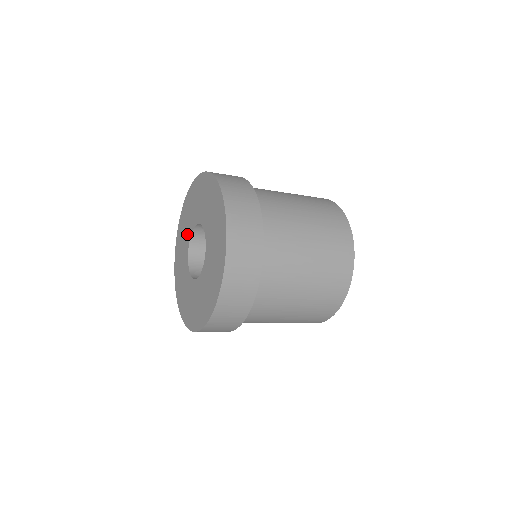
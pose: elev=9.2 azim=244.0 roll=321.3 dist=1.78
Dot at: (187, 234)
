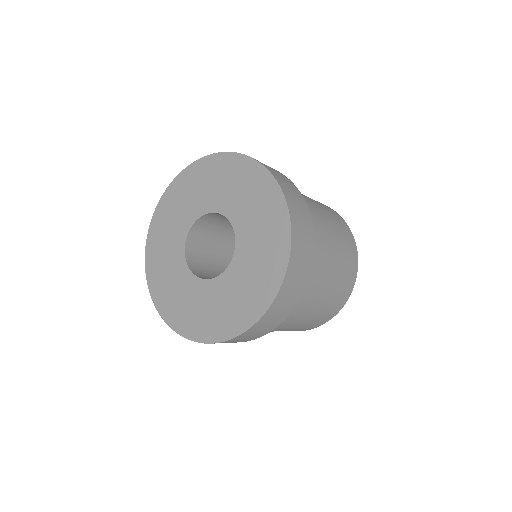
Dot at: (200, 203)
